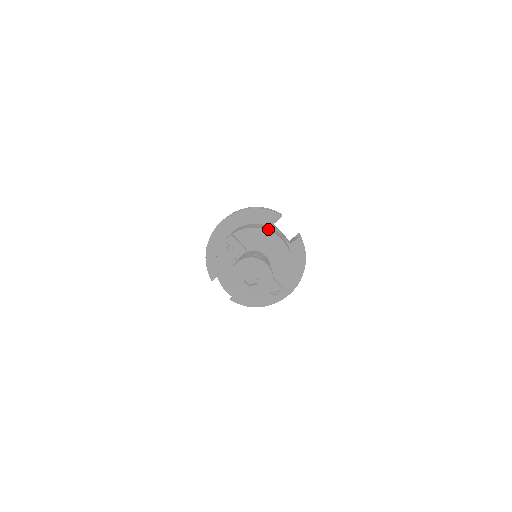
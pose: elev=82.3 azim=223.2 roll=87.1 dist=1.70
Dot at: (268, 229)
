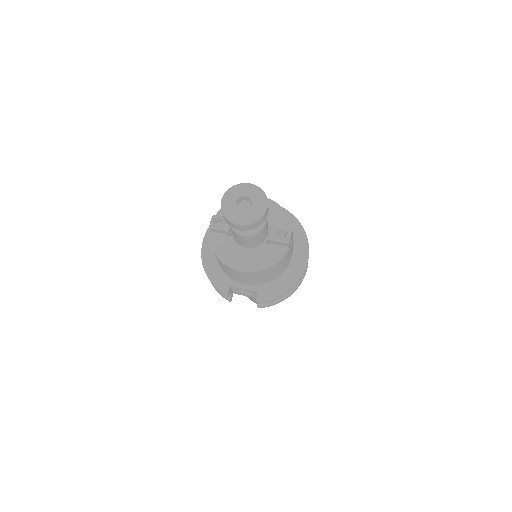
Dot at: occluded
